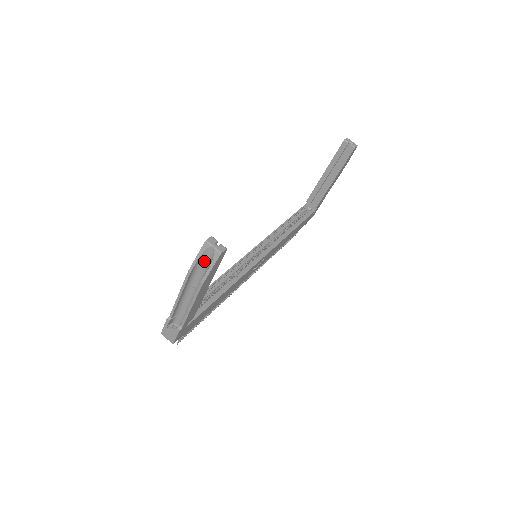
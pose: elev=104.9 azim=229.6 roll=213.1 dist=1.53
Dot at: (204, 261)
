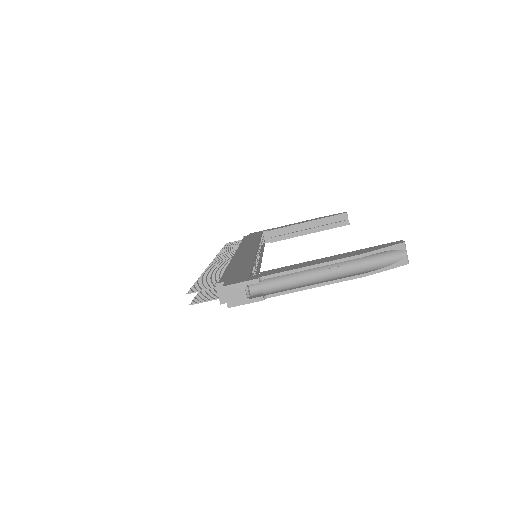
Dot at: (379, 256)
